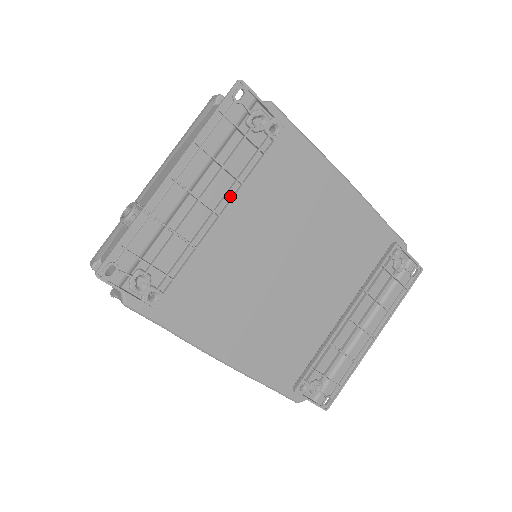
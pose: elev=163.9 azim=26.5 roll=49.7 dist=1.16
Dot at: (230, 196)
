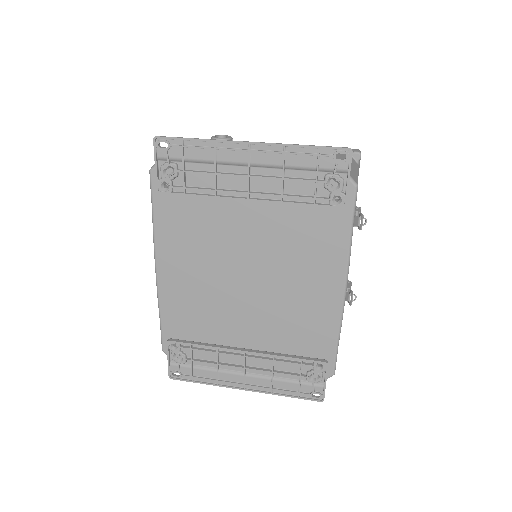
Dot at: (268, 198)
